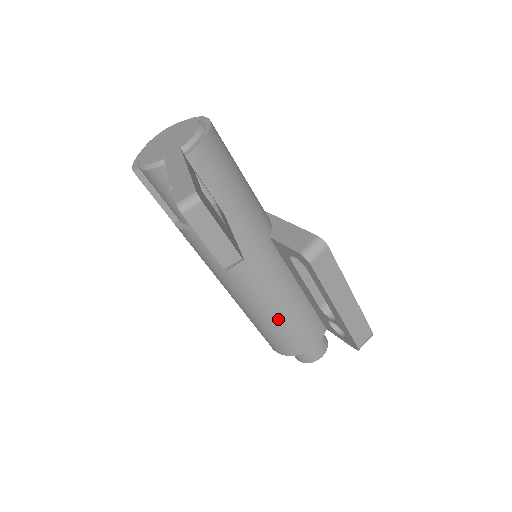
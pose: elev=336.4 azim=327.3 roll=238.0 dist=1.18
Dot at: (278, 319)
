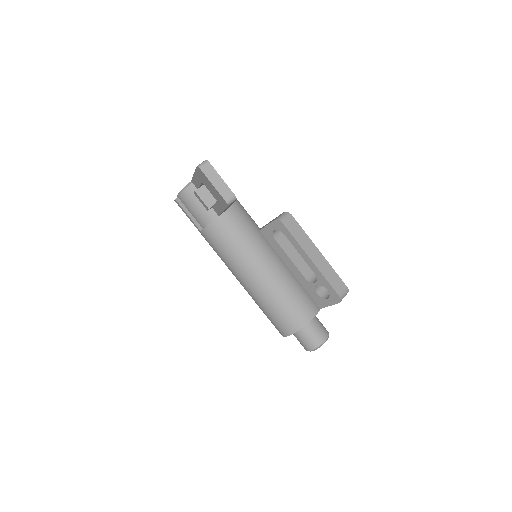
Dot at: (279, 290)
